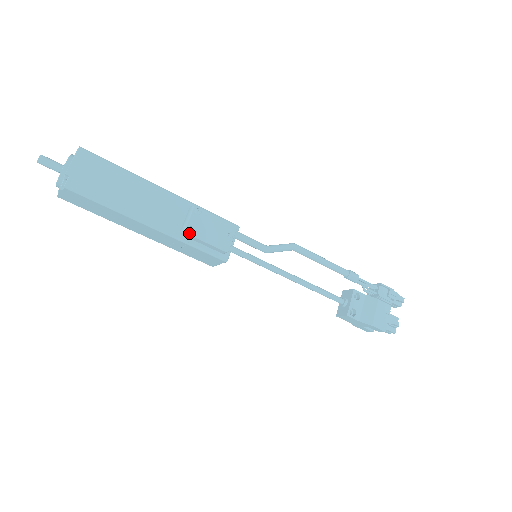
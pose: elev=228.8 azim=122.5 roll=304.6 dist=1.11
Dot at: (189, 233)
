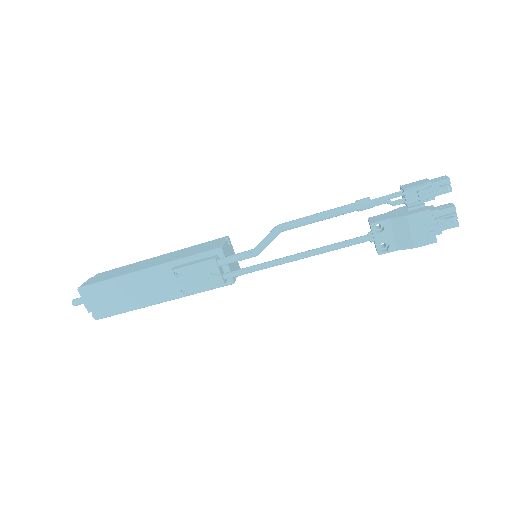
Dot at: (185, 294)
